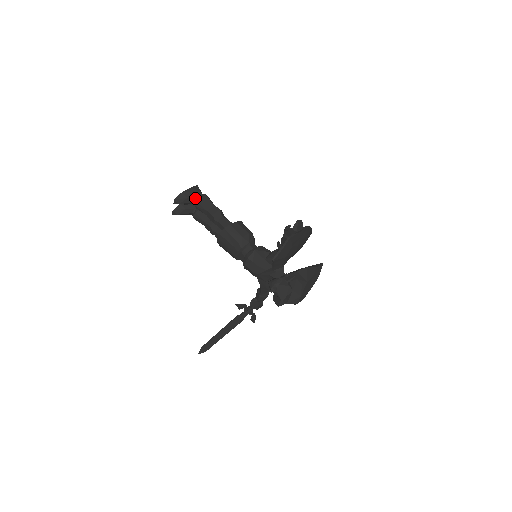
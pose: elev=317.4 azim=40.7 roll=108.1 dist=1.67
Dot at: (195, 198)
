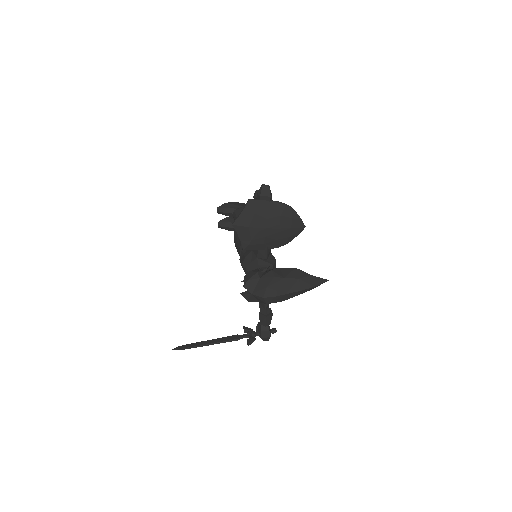
Dot at: (235, 209)
